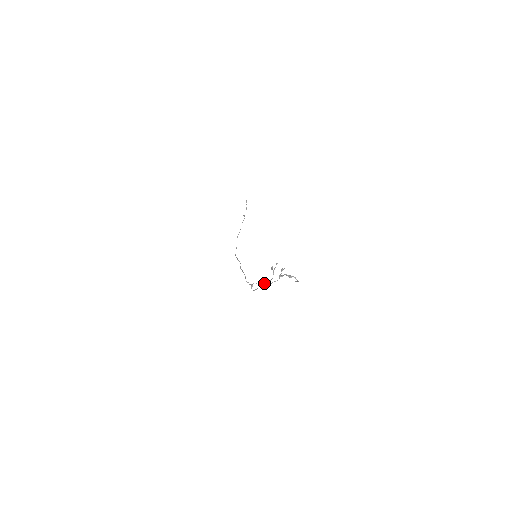
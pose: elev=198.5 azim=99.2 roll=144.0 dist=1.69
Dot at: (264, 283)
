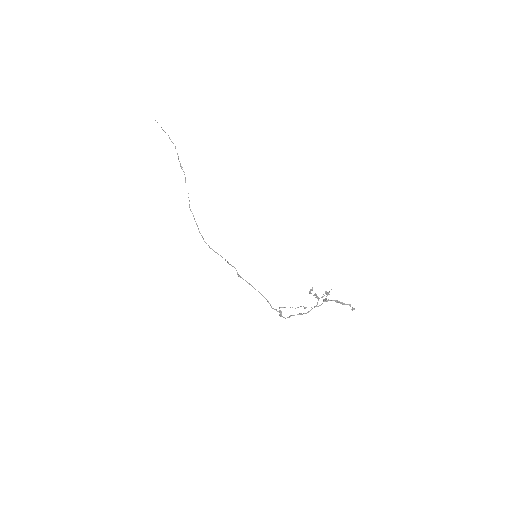
Dot at: (298, 307)
